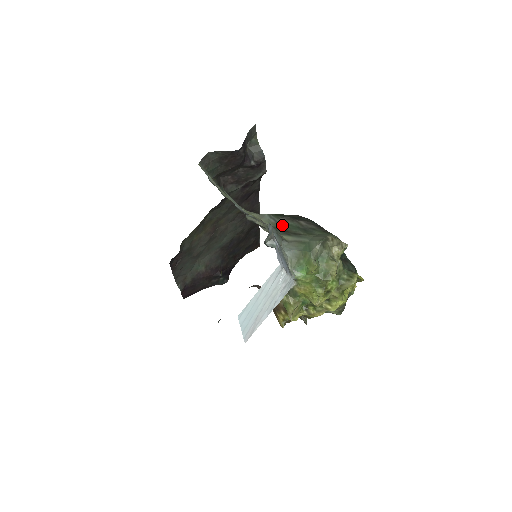
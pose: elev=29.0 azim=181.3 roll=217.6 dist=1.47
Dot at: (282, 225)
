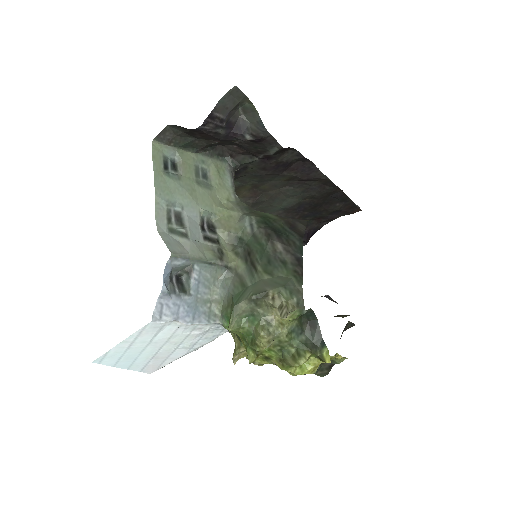
Dot at: (254, 241)
